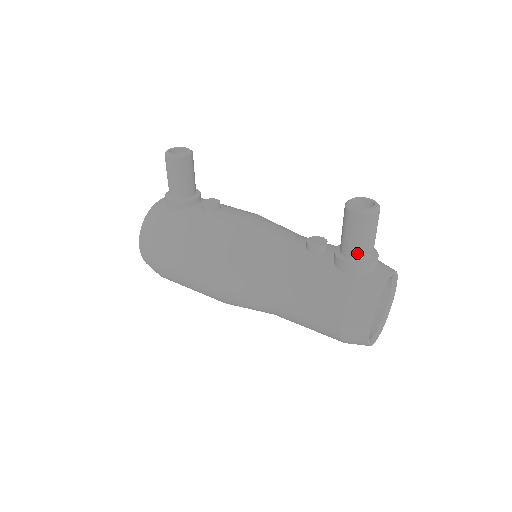
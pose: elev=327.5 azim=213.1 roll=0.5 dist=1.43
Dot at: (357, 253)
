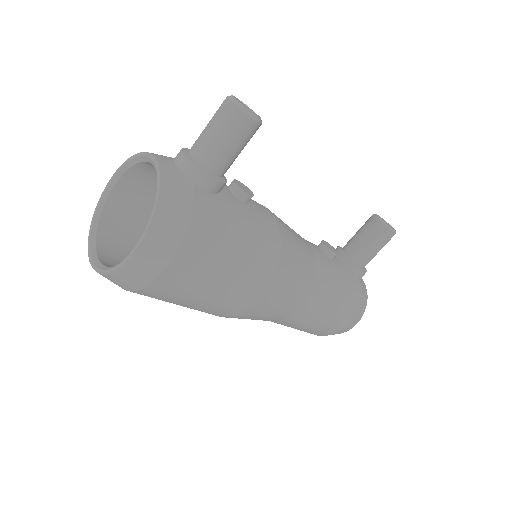
Dot at: (368, 262)
